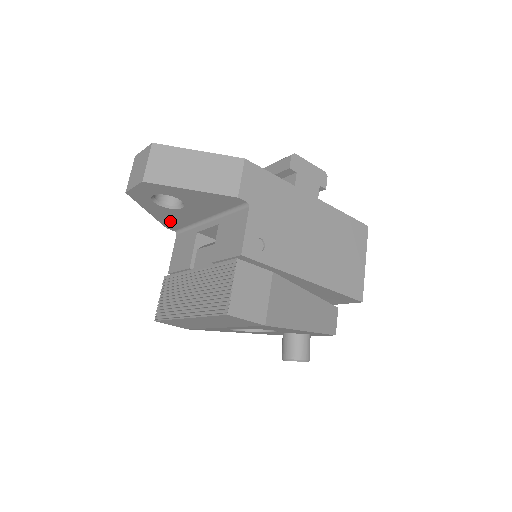
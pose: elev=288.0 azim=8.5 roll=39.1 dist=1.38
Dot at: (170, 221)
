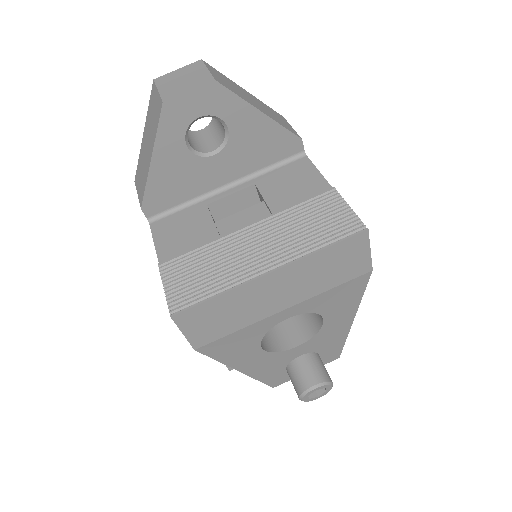
Dot at: (164, 189)
